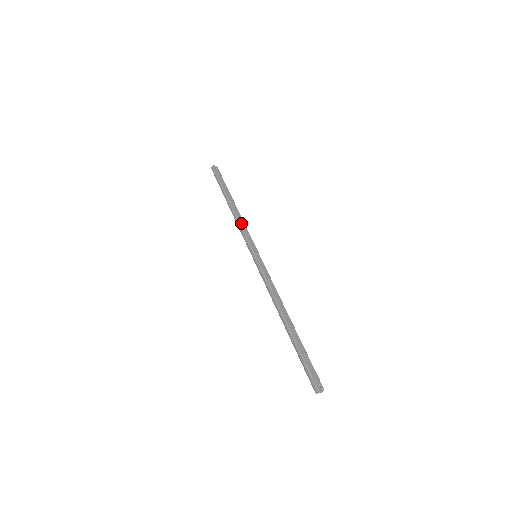
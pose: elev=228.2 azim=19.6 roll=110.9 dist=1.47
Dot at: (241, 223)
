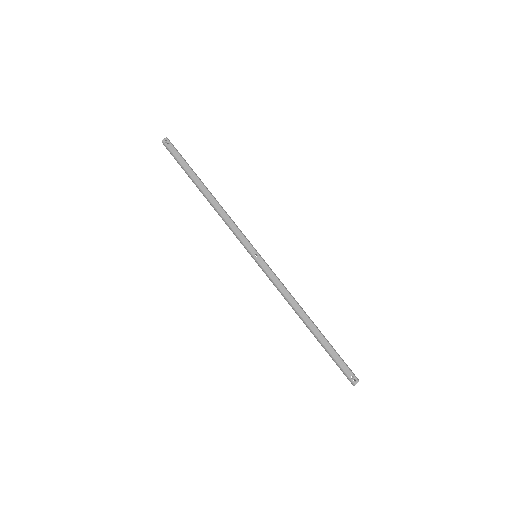
Dot at: (226, 220)
